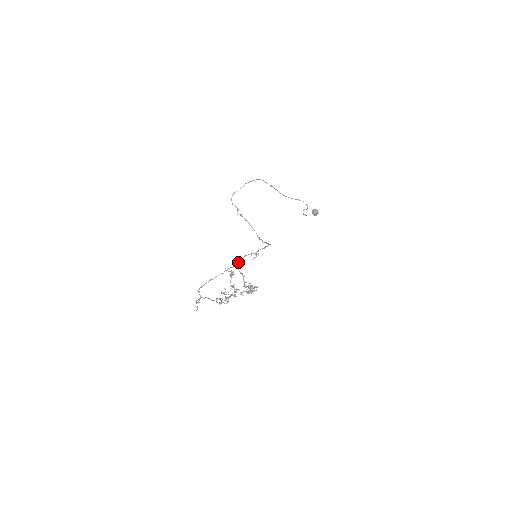
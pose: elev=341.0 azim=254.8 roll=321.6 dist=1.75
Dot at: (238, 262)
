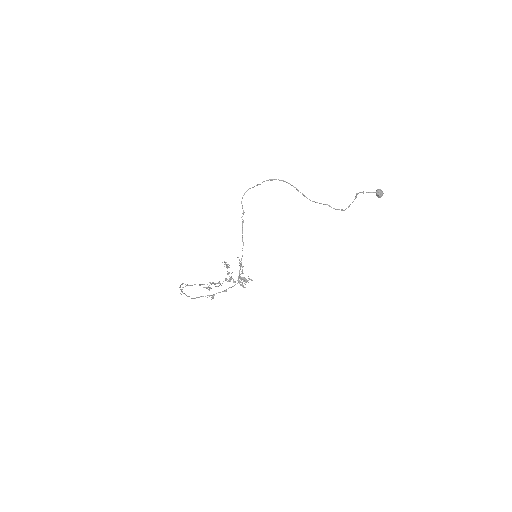
Dot at: (195, 298)
